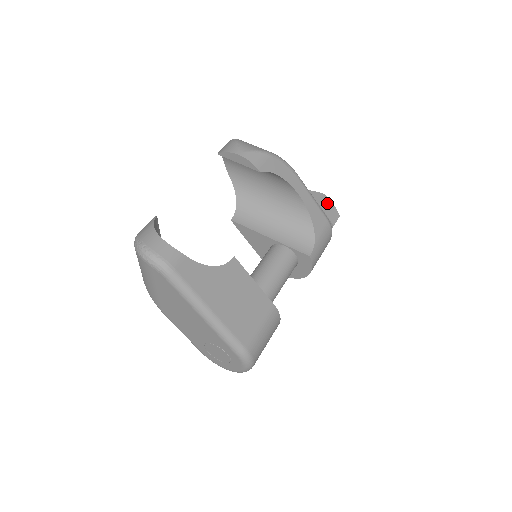
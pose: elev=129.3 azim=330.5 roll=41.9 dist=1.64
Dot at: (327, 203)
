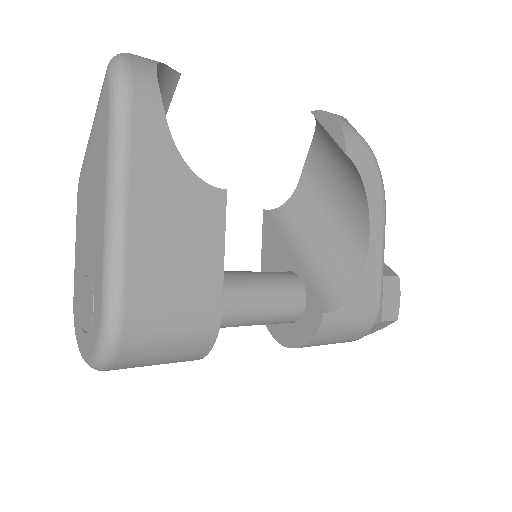
Dot at: (394, 288)
